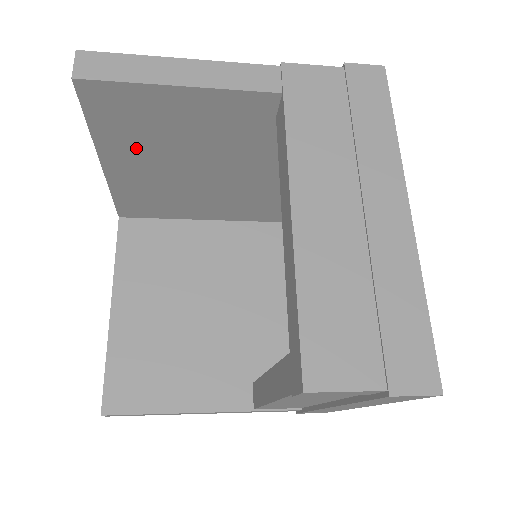
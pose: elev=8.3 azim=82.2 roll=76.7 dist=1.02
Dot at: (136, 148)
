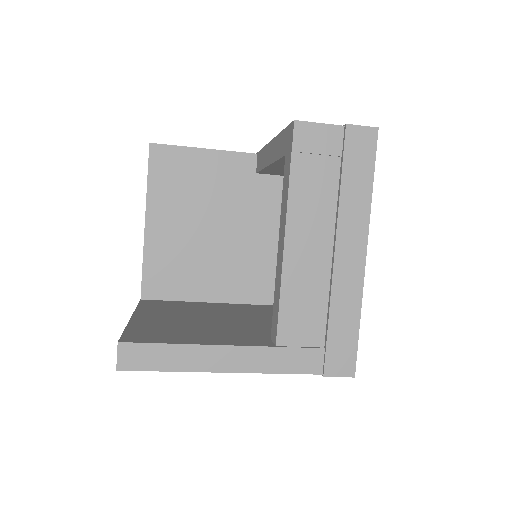
Dot at: (172, 203)
